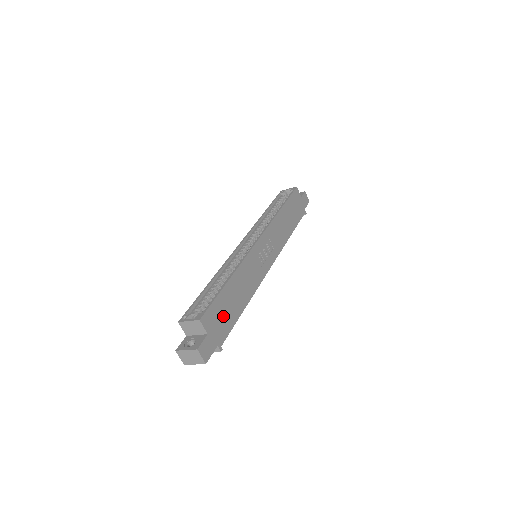
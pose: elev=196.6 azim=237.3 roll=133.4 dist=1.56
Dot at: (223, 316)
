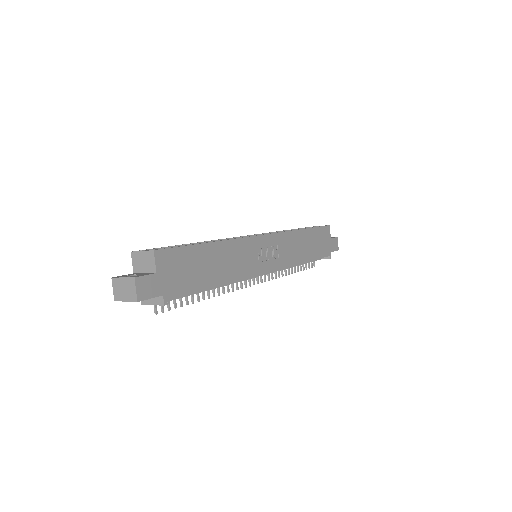
Dot at: (186, 271)
